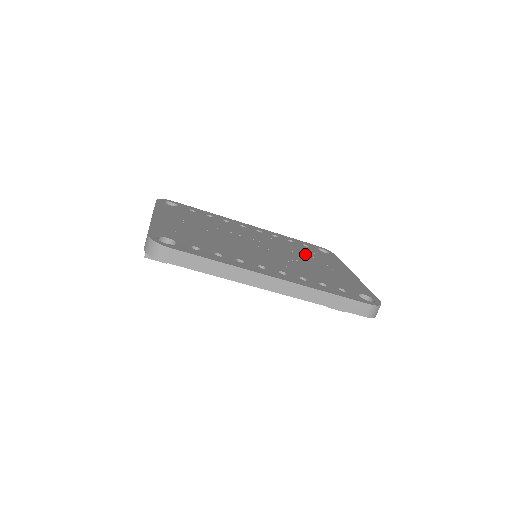
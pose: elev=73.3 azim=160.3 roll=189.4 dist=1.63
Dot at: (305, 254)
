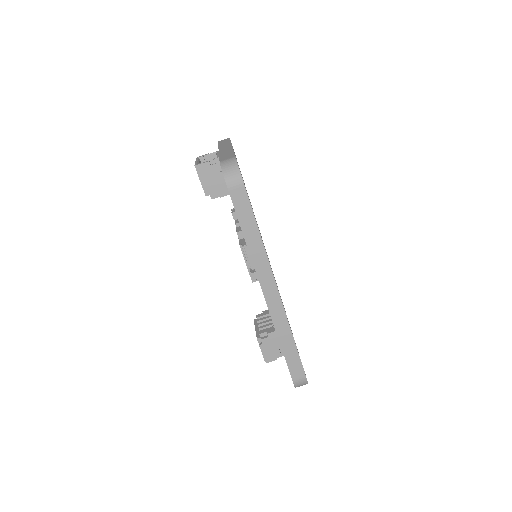
Dot at: occluded
